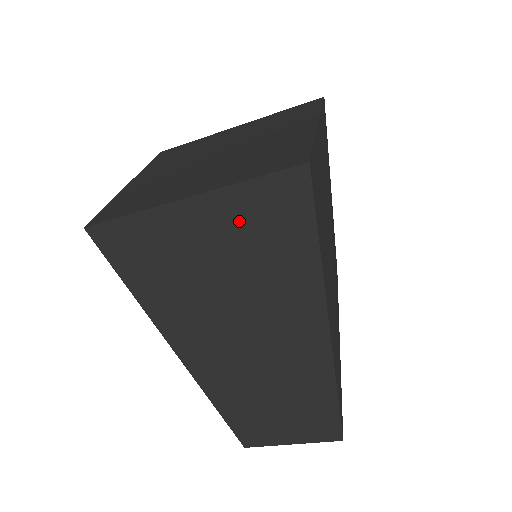
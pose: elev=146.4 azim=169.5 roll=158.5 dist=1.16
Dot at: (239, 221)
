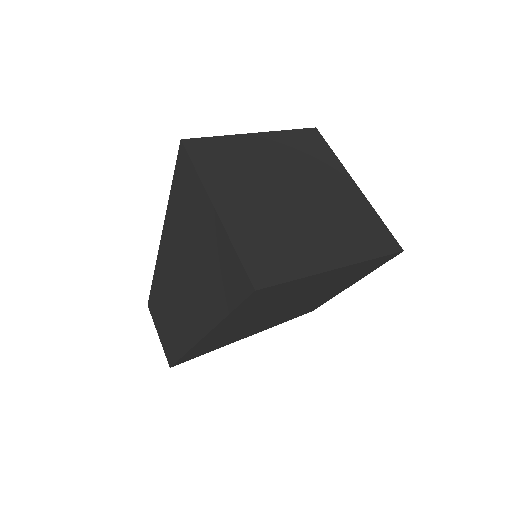
Dot at: (218, 252)
